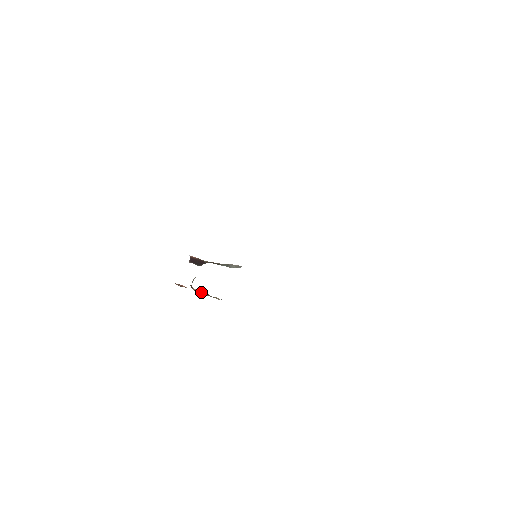
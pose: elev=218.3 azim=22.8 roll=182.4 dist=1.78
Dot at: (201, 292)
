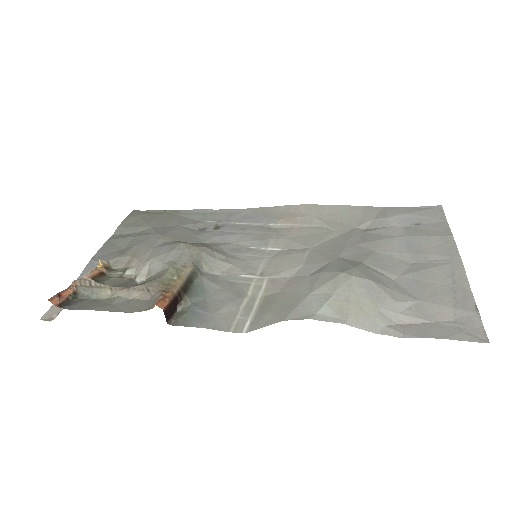
Dot at: occluded
